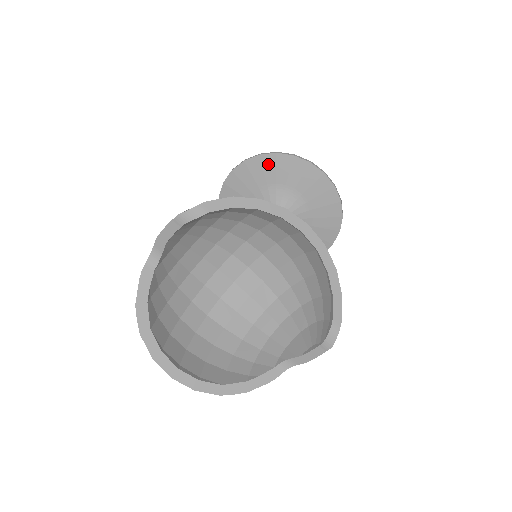
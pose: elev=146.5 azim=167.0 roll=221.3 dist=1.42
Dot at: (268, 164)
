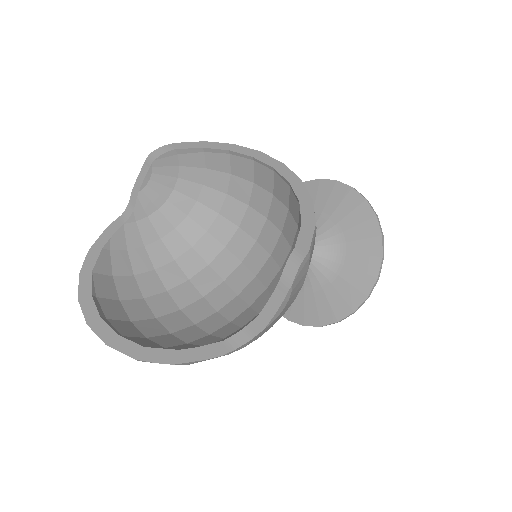
Dot at: occluded
